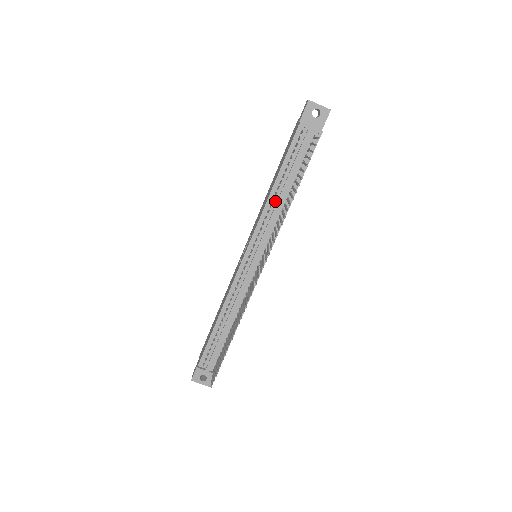
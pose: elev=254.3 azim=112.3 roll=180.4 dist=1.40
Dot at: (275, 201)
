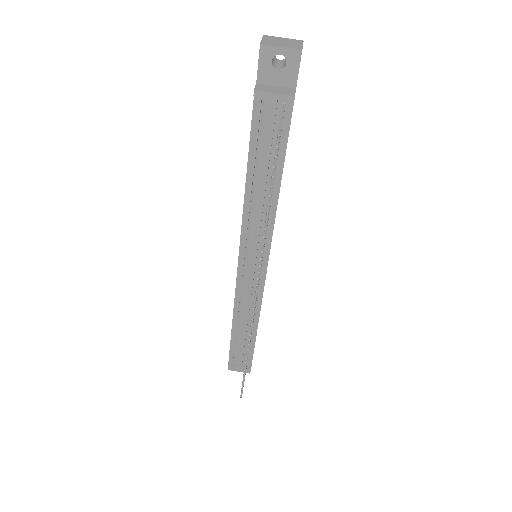
Dot at: (255, 201)
